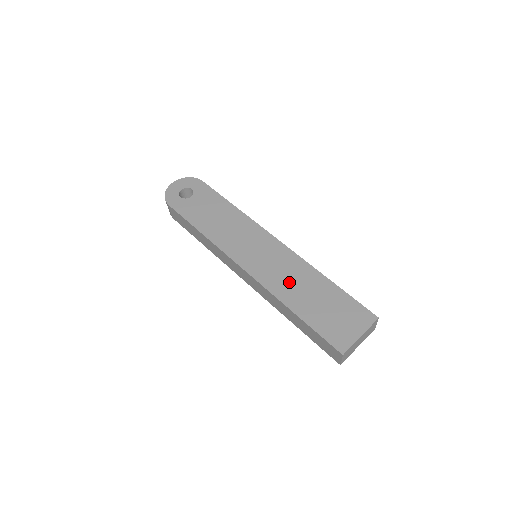
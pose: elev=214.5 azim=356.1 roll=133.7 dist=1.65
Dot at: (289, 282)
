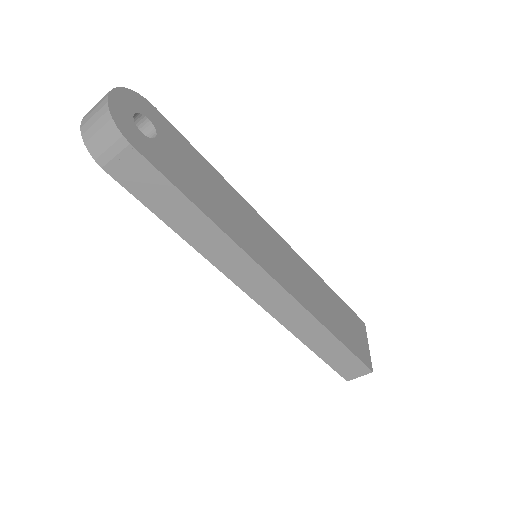
Dot at: (313, 294)
